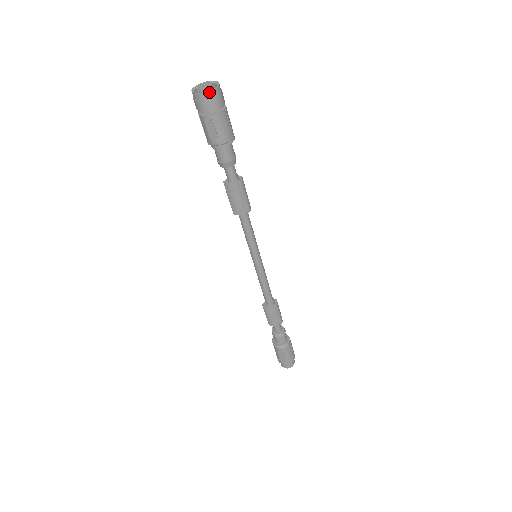
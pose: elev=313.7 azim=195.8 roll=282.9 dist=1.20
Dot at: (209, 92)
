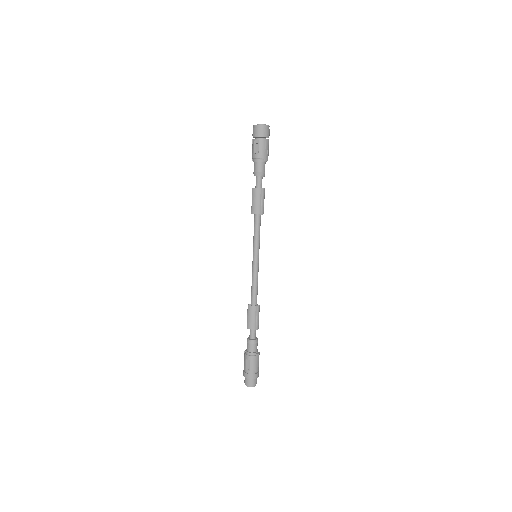
Dot at: (262, 125)
